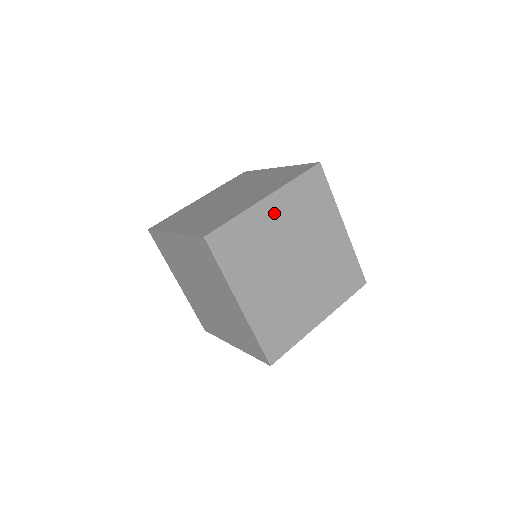
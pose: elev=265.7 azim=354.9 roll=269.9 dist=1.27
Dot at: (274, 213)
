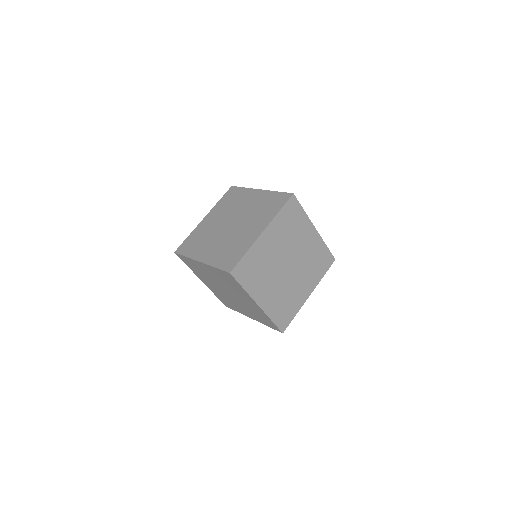
Dot at: (309, 238)
